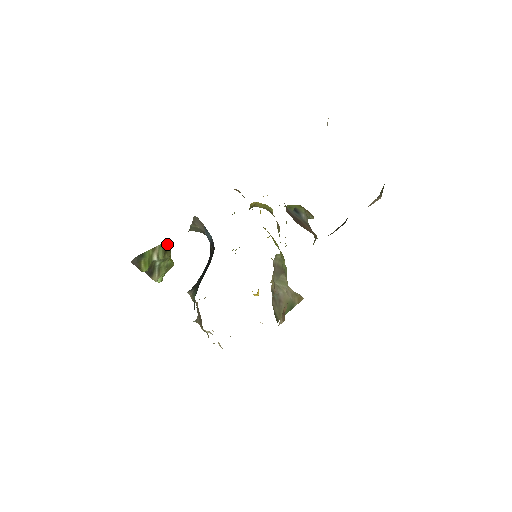
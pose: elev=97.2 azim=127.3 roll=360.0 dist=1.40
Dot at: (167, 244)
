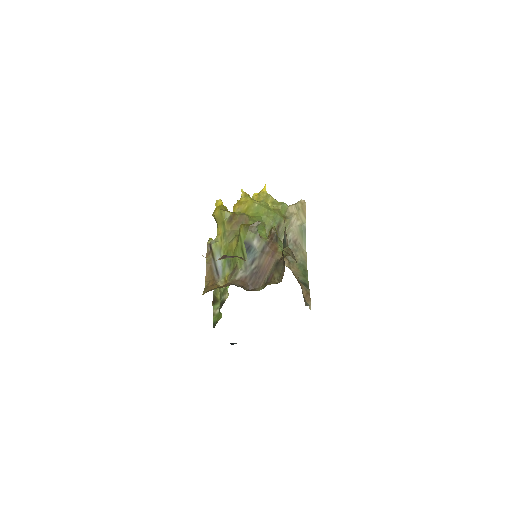
Dot at: (213, 300)
